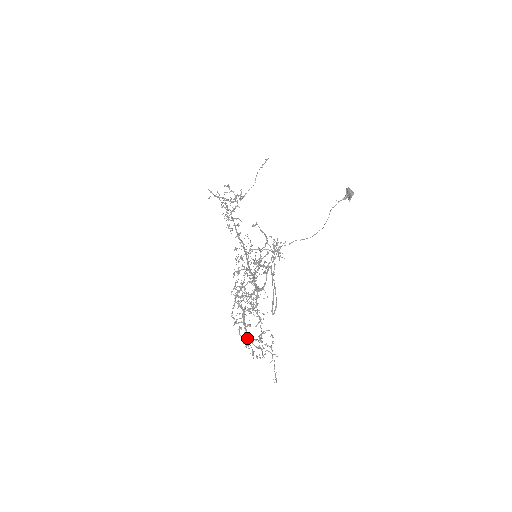
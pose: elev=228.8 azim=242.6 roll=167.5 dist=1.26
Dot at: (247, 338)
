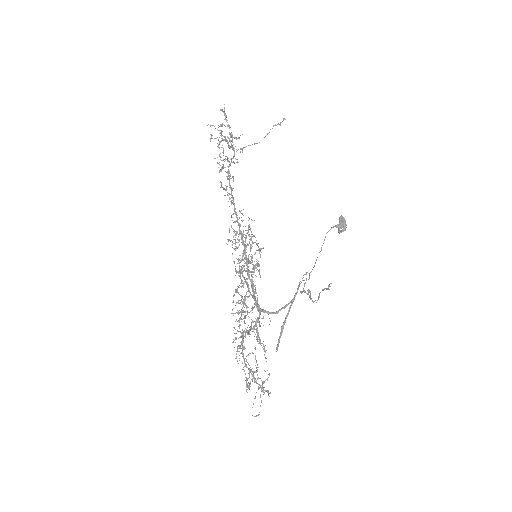
Dot at: (245, 366)
